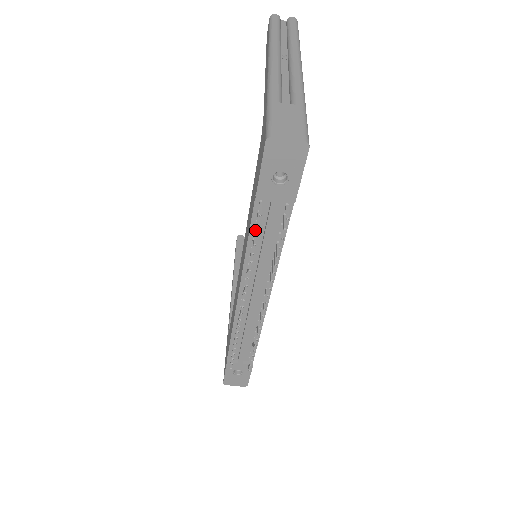
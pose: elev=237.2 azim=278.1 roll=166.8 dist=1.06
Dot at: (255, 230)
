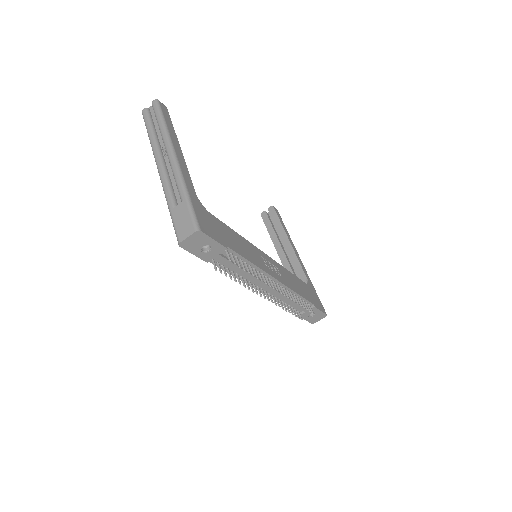
Dot at: (224, 273)
